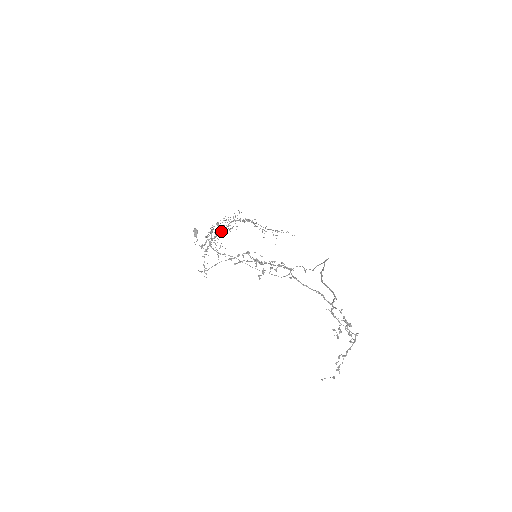
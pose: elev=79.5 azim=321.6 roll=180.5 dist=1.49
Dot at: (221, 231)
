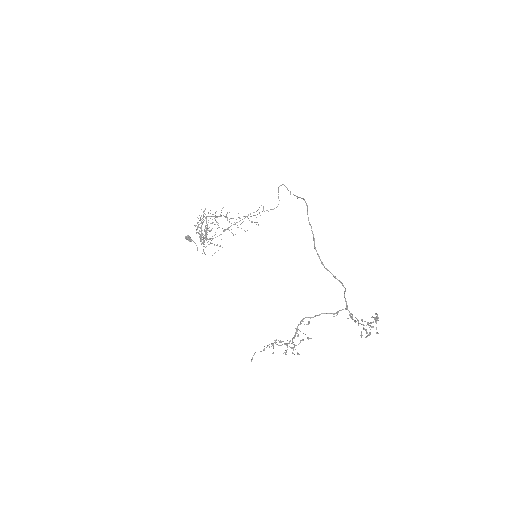
Dot at: (206, 229)
